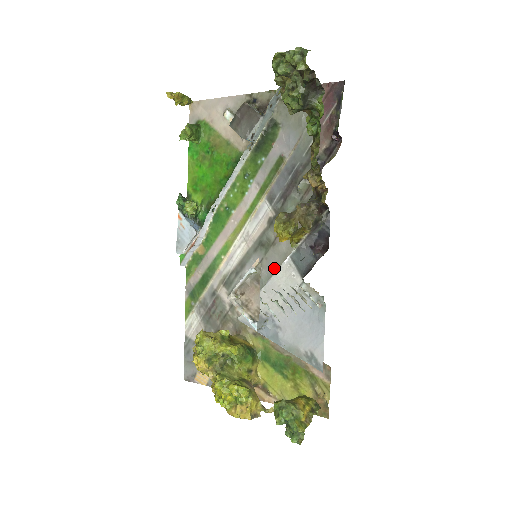
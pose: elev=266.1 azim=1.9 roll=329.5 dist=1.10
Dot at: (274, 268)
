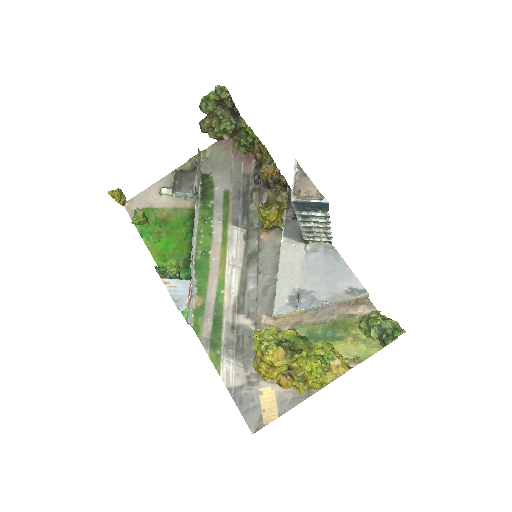
Dot at: (272, 265)
